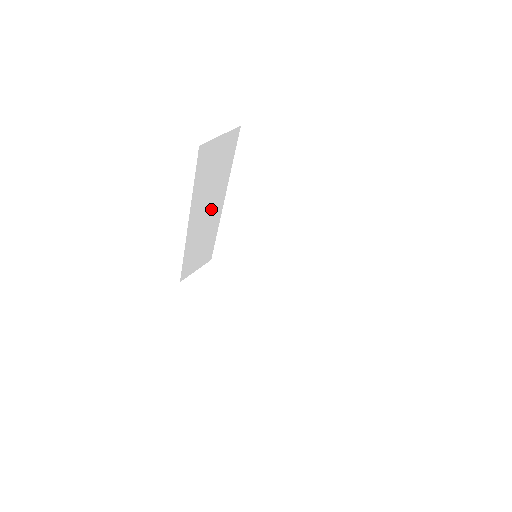
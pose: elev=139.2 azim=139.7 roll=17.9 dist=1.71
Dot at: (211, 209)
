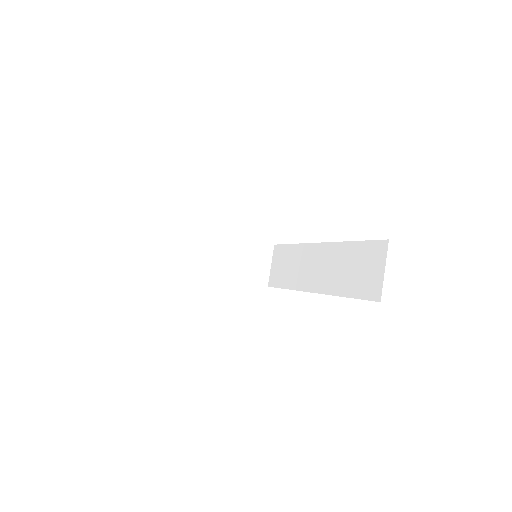
Dot at: occluded
